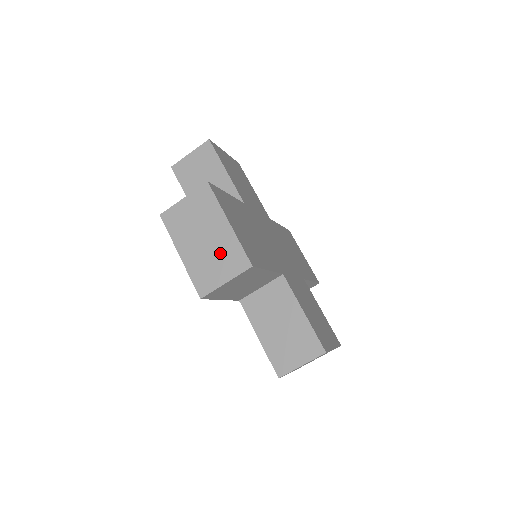
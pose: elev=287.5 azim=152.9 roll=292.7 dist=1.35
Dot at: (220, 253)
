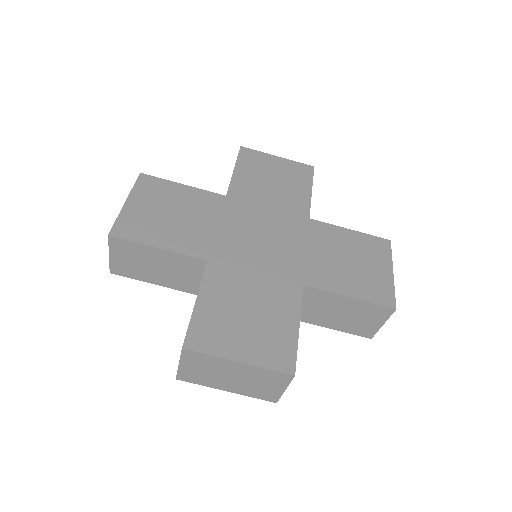
Dot at: (257, 379)
